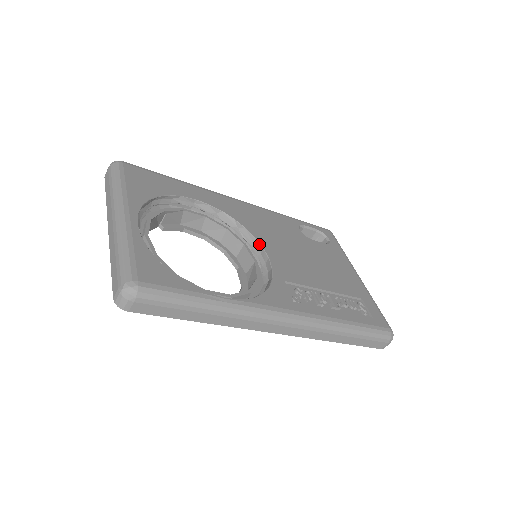
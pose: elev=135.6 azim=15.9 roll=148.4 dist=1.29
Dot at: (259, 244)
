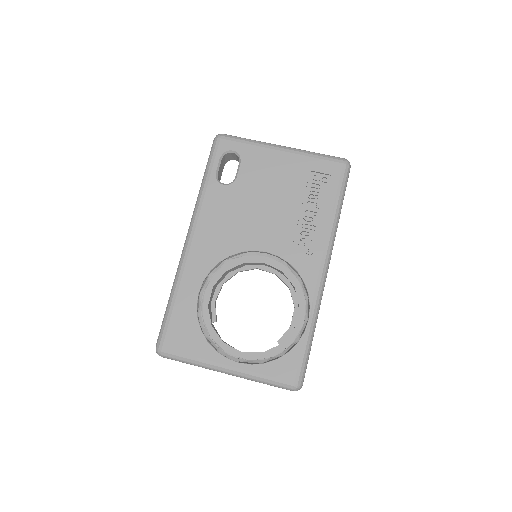
Dot at: (248, 252)
